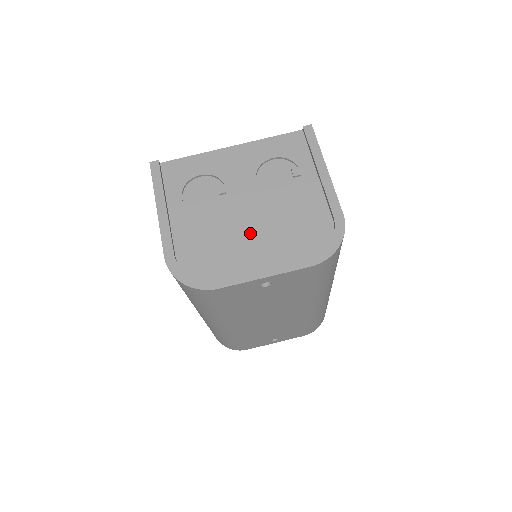
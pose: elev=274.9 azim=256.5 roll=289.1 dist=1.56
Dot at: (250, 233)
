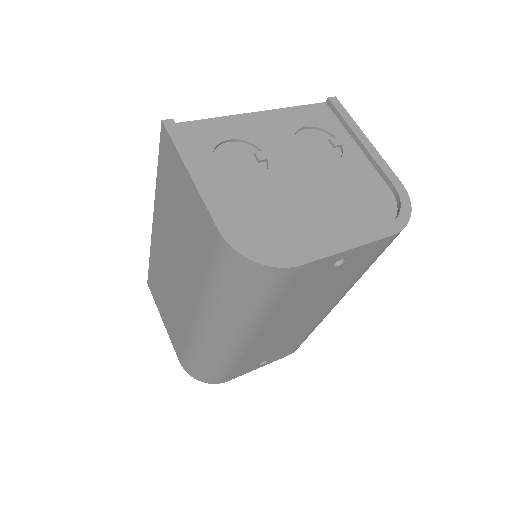
Dot at: (311, 203)
